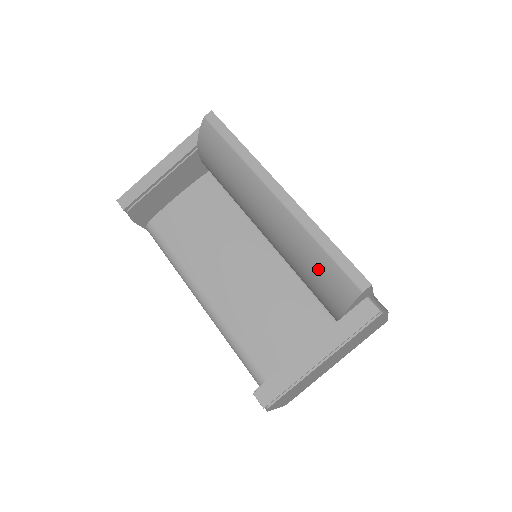
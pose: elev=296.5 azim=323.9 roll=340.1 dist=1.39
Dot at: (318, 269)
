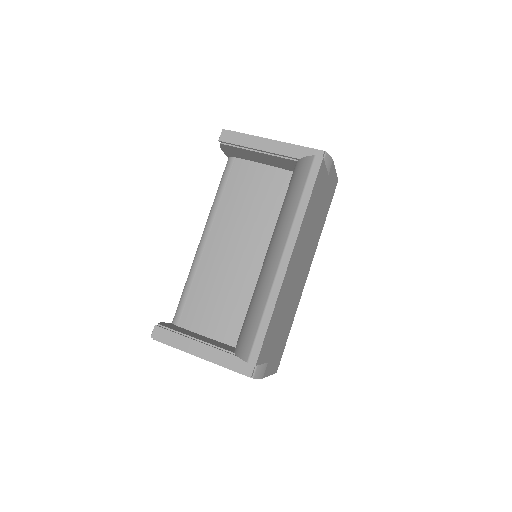
Dot at: (251, 320)
